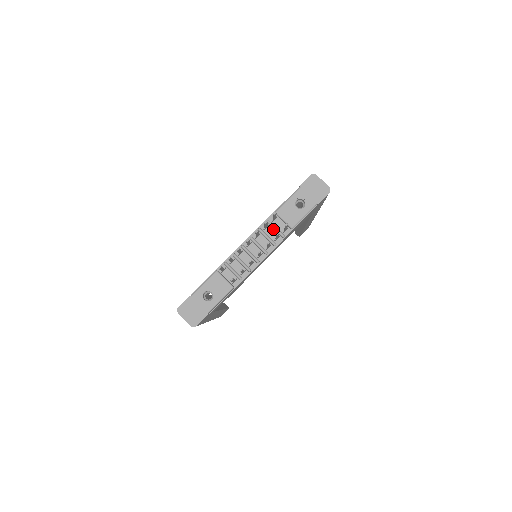
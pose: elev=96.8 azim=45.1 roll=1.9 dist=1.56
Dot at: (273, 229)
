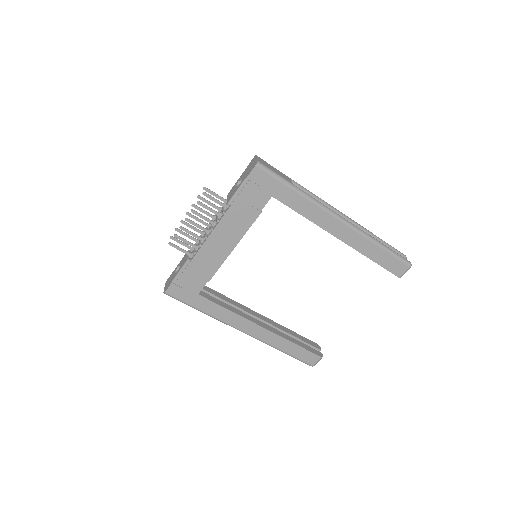
Dot at: occluded
